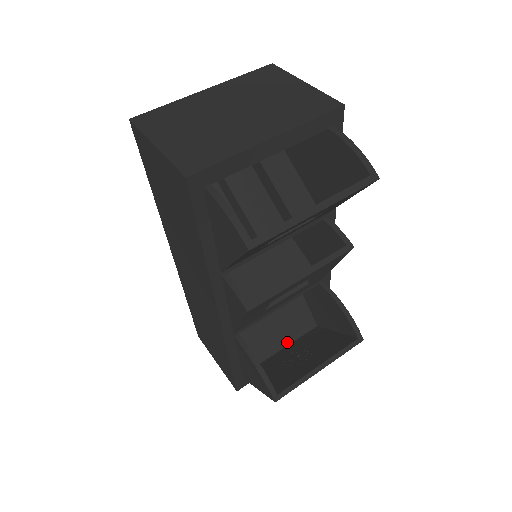
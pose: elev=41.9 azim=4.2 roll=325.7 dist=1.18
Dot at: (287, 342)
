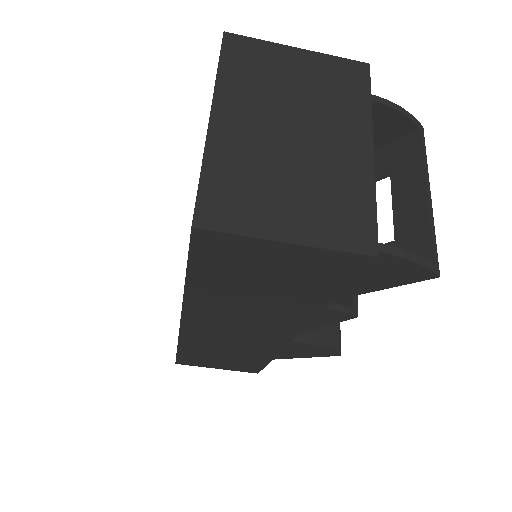
Dot at: occluded
